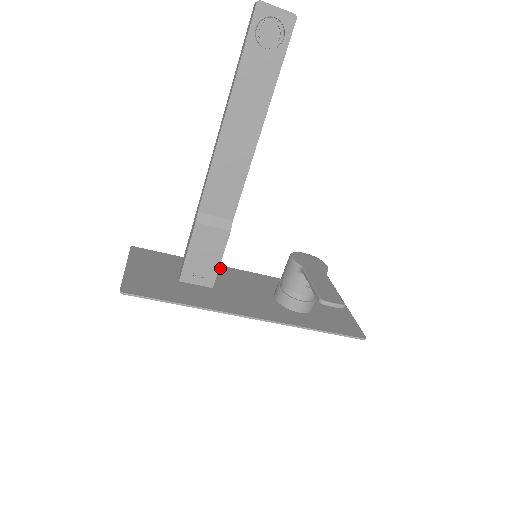
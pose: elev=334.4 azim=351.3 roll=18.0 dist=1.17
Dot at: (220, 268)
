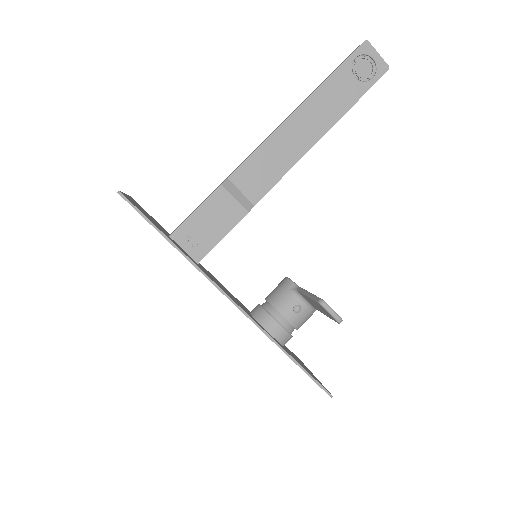
Dot at: occluded
